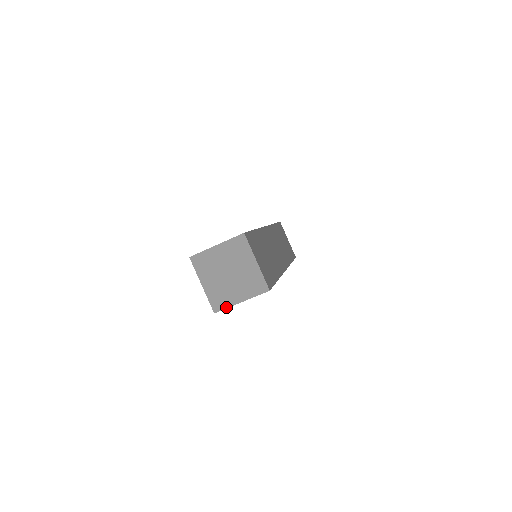
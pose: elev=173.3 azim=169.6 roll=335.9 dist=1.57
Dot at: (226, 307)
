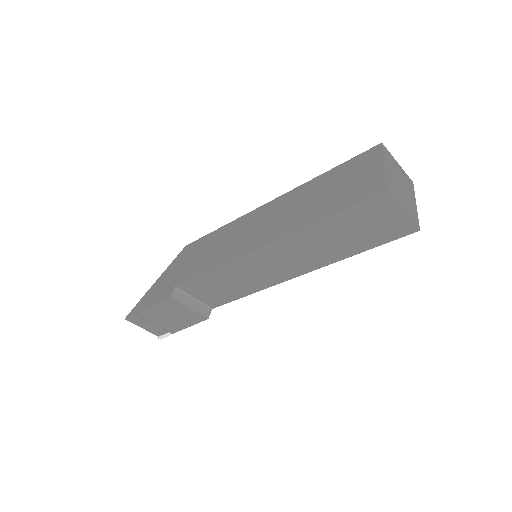
Dot at: occluded
